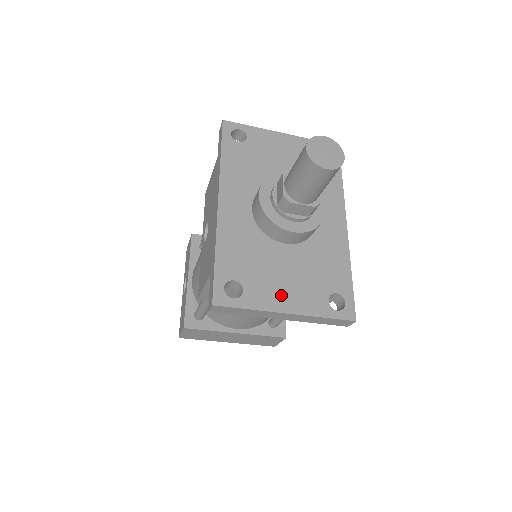
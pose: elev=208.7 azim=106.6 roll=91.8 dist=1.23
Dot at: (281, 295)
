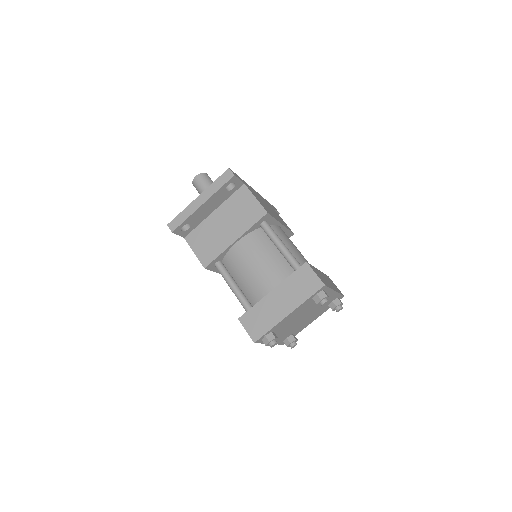
Dot at: occluded
